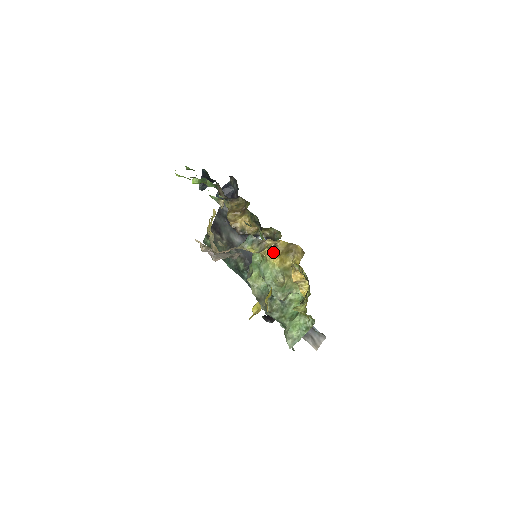
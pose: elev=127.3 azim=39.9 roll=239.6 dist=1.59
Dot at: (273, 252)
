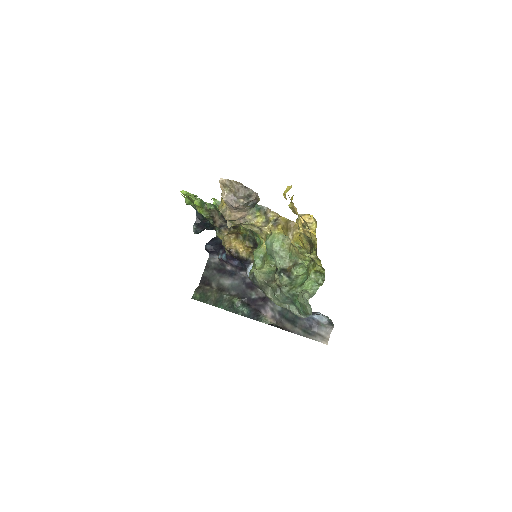
Dot at: (276, 225)
